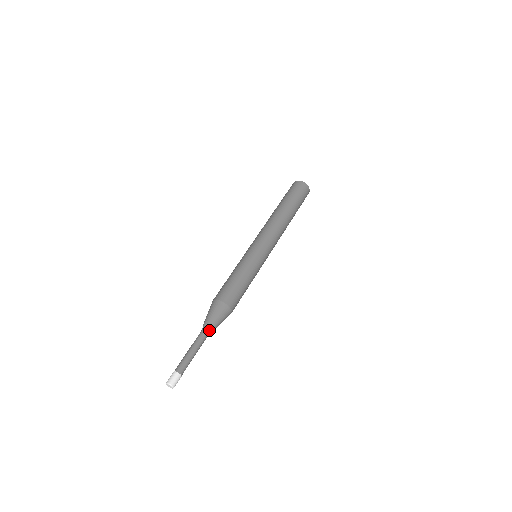
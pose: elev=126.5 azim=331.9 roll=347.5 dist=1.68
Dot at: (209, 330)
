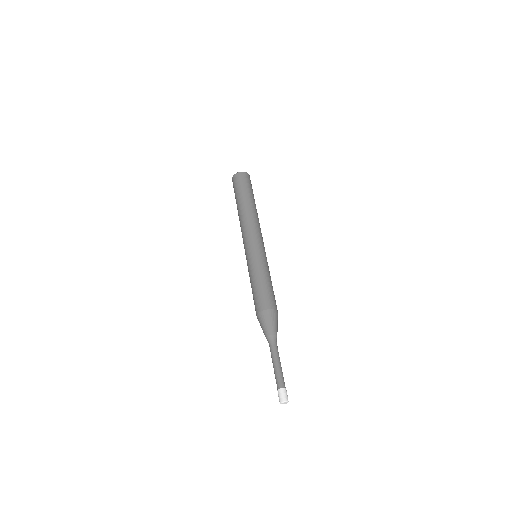
Dot at: (273, 339)
